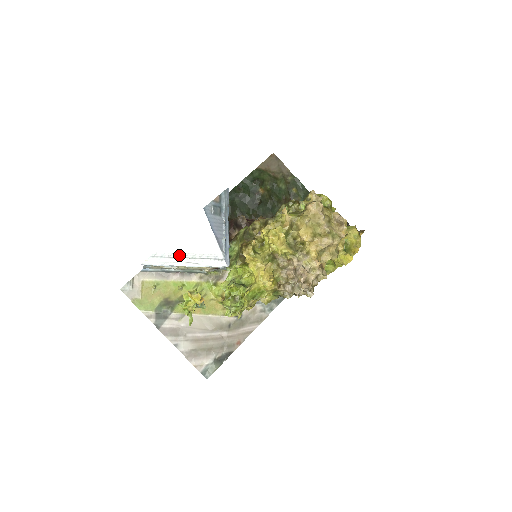
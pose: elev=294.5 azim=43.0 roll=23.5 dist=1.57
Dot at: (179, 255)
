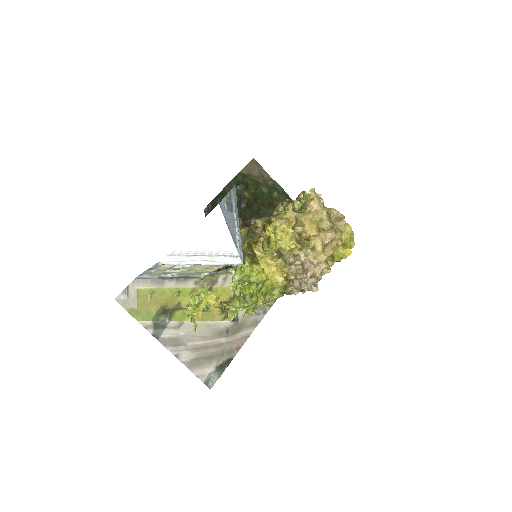
Dot at: (196, 253)
